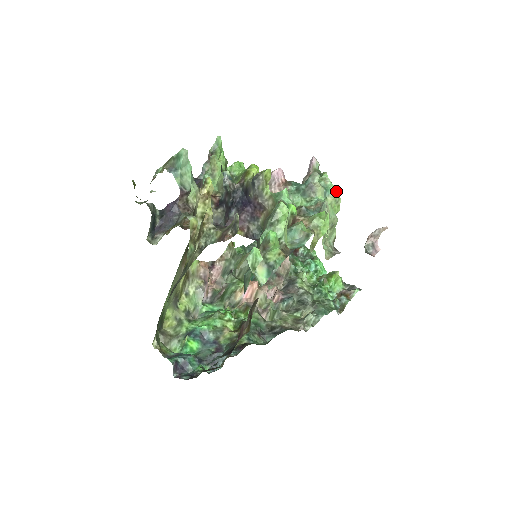
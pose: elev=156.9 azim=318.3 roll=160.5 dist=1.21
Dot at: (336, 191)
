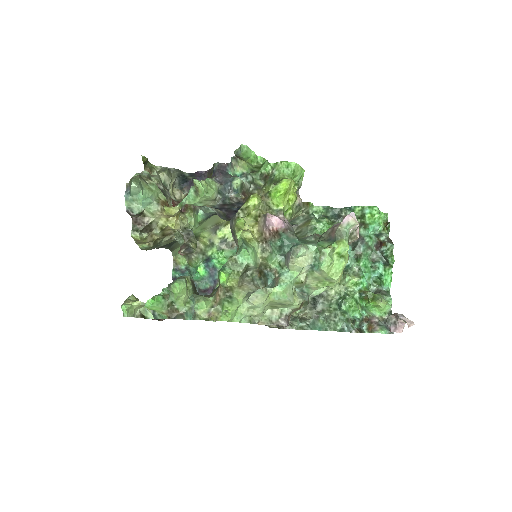
Dot at: (326, 273)
